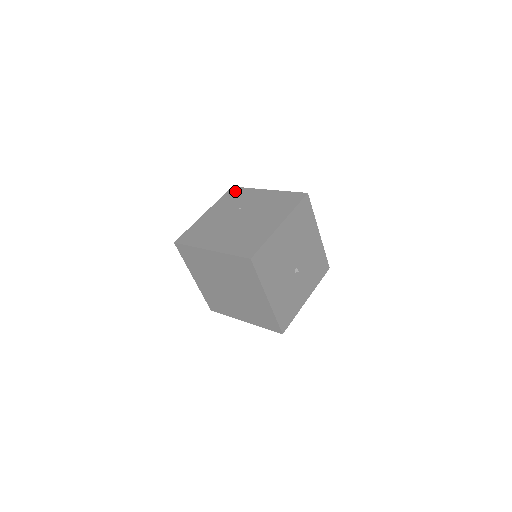
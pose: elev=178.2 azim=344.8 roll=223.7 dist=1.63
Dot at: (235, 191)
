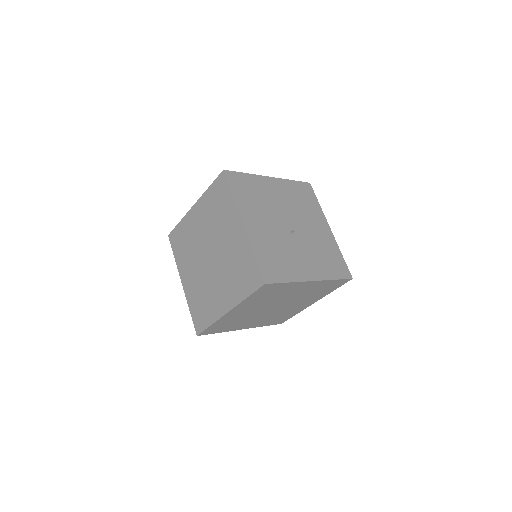
Dot at: occluded
